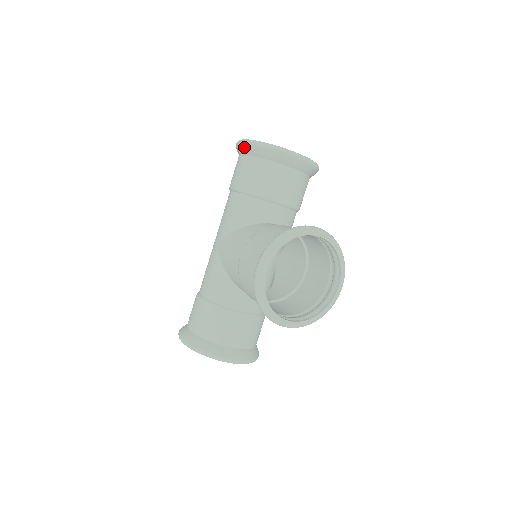
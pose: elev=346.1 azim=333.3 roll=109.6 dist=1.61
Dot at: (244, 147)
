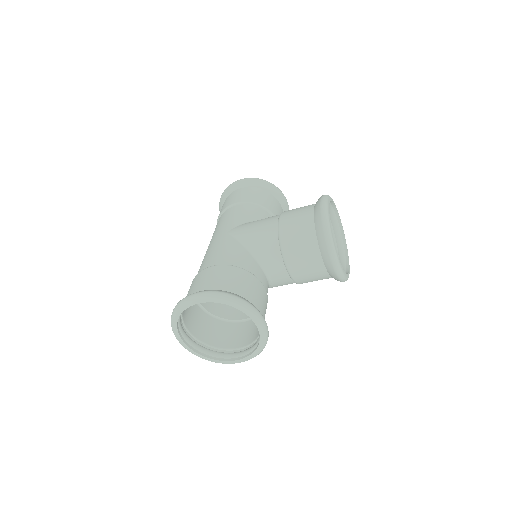
Dot at: (246, 181)
